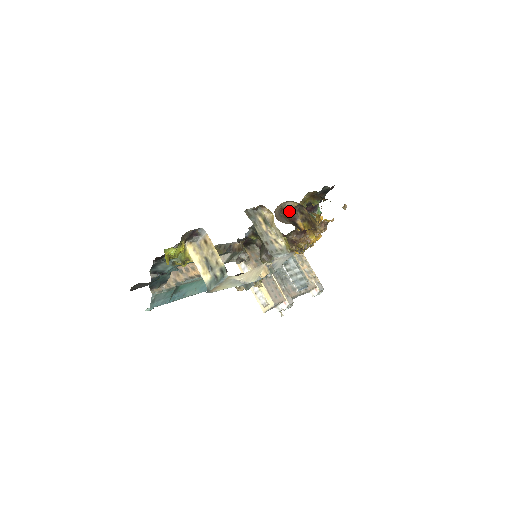
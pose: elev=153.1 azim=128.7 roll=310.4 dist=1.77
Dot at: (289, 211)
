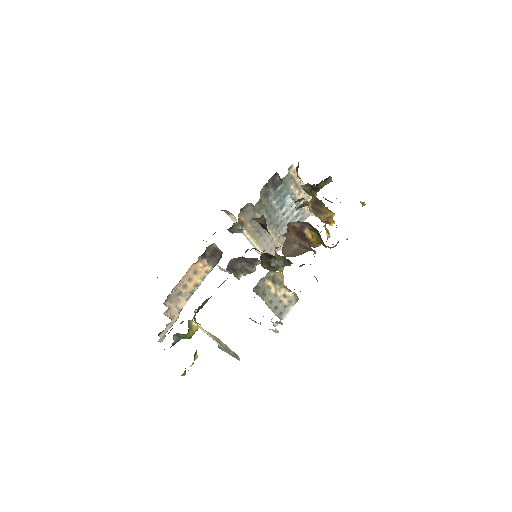
Dot at: (297, 221)
